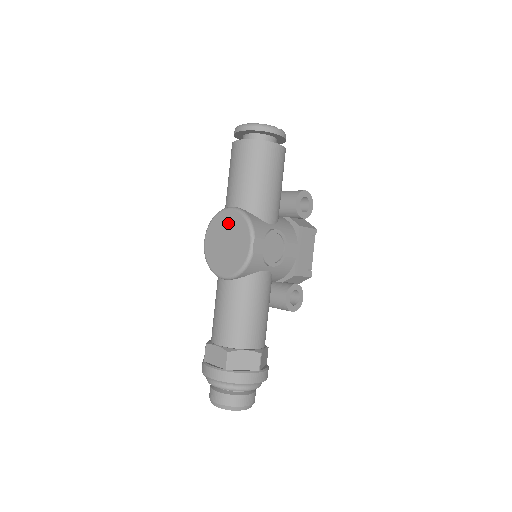
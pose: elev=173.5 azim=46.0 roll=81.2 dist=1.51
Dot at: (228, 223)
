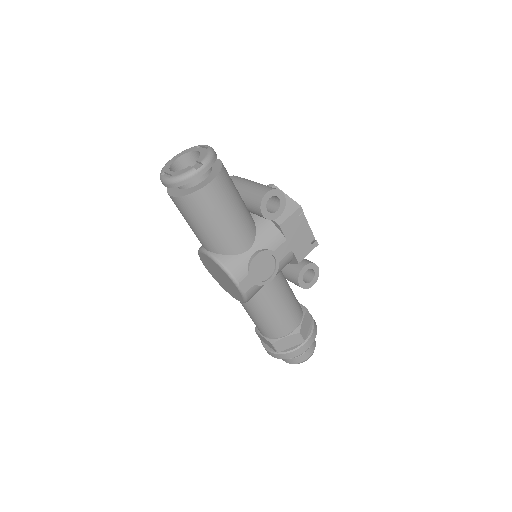
Dot at: (211, 264)
